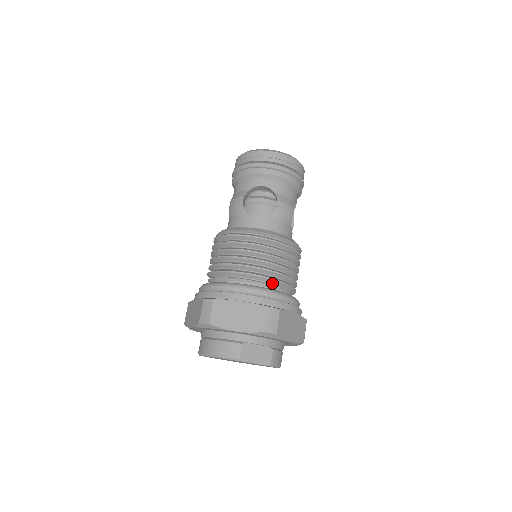
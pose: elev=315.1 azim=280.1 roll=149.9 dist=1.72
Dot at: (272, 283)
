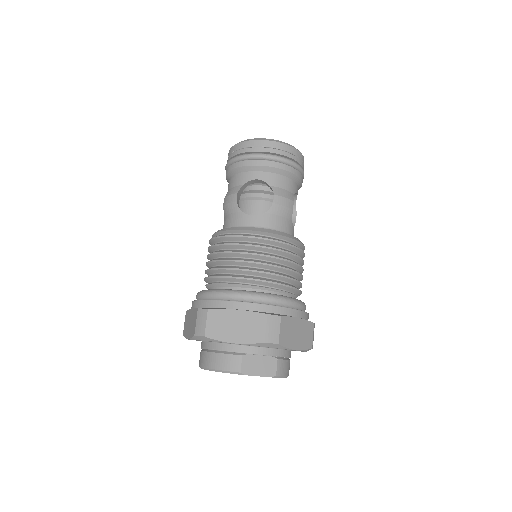
Dot at: (272, 286)
